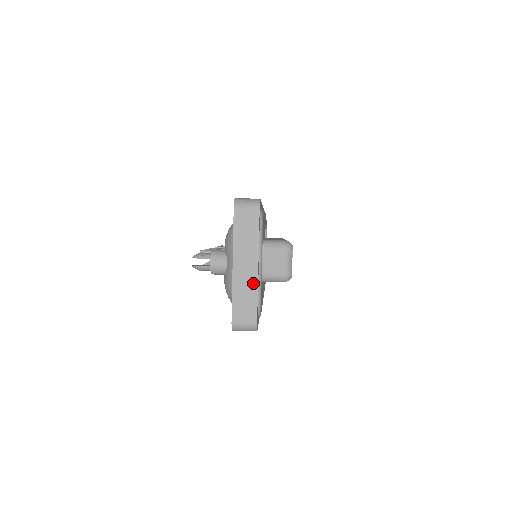
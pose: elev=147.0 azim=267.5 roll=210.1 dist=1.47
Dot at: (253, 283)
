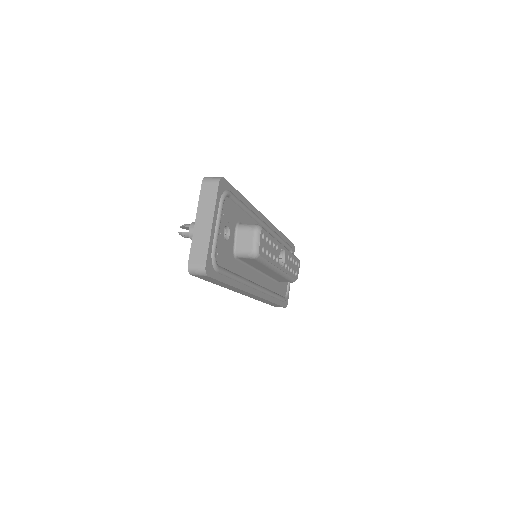
Dot at: (207, 236)
